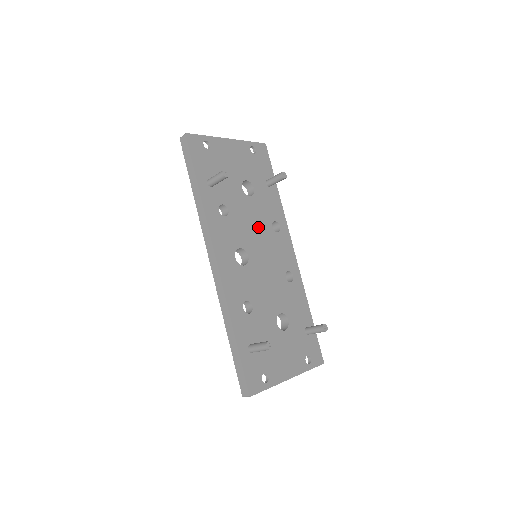
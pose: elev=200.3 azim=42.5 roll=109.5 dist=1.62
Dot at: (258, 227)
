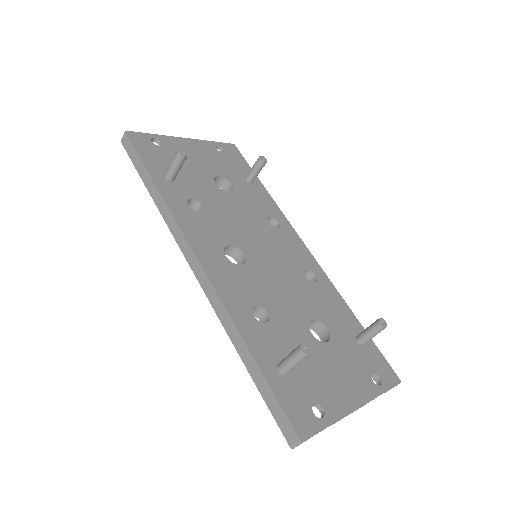
Dot at: (249, 223)
